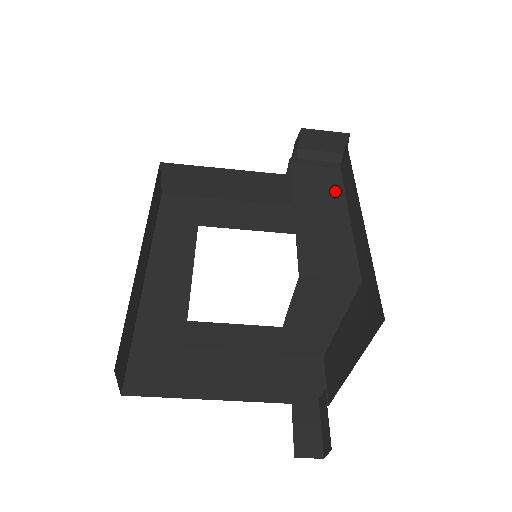
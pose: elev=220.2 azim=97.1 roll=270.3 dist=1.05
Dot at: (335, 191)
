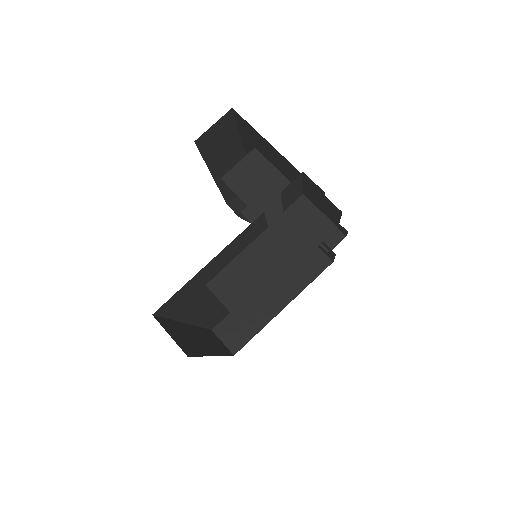
Dot at: occluded
